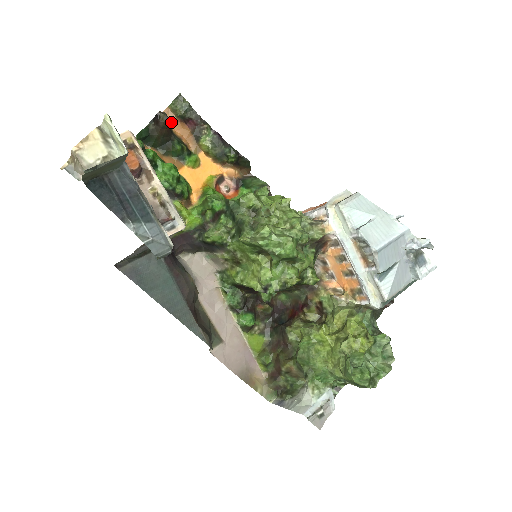
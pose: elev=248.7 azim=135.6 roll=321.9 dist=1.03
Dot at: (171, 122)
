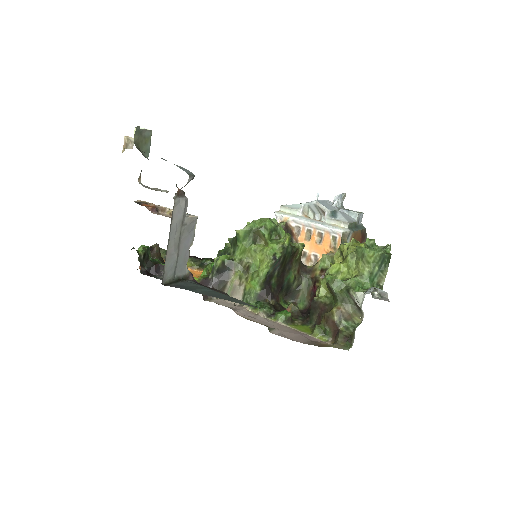
Dot at: occluded
